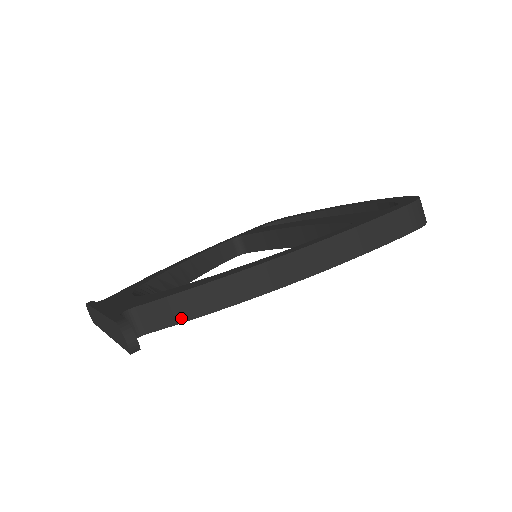
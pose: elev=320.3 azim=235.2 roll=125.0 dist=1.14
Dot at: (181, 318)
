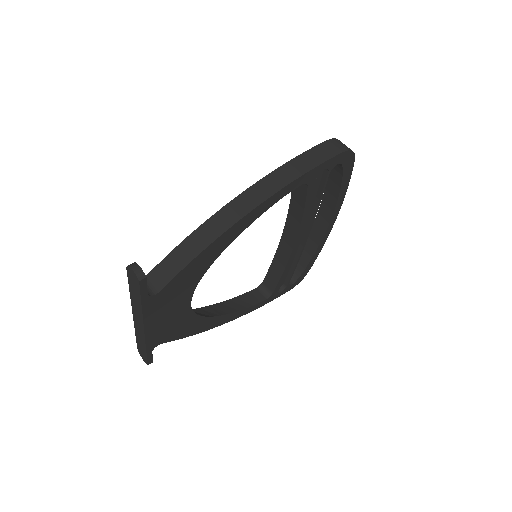
Dot at: (181, 266)
